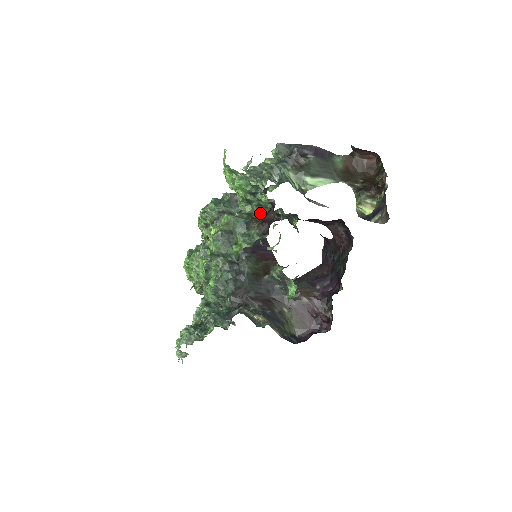
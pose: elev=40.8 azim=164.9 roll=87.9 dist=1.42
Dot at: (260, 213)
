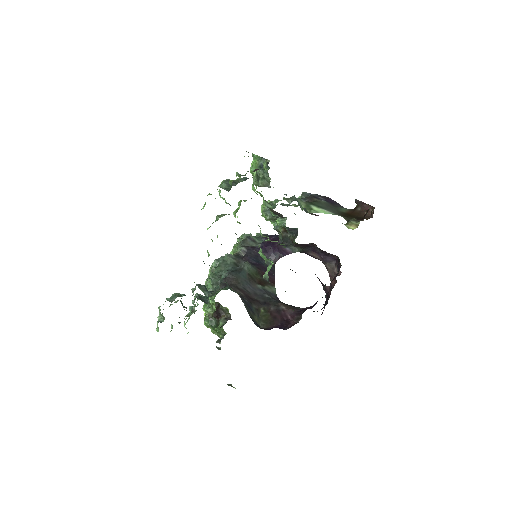
Dot at: (262, 186)
